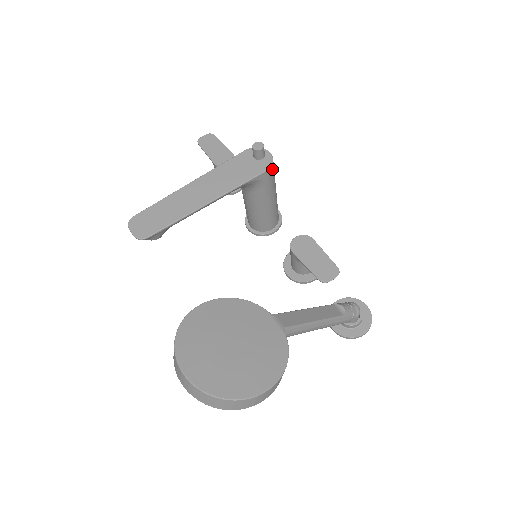
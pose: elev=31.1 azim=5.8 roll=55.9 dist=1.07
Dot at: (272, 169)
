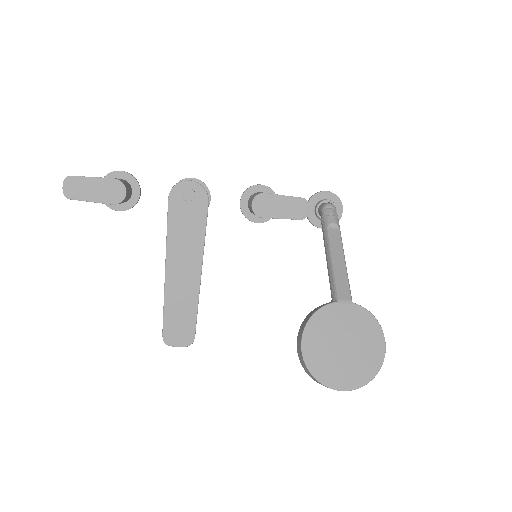
Dot at: (206, 191)
